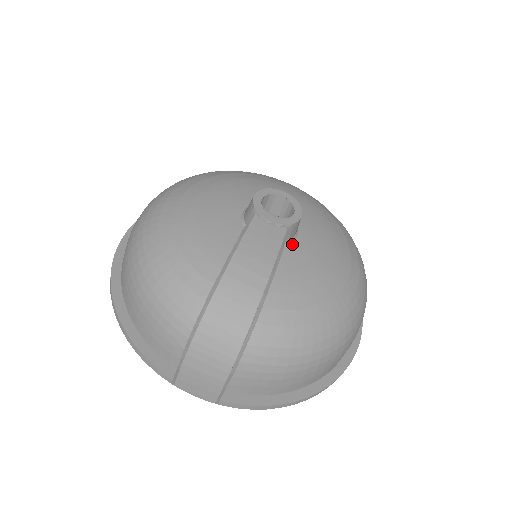
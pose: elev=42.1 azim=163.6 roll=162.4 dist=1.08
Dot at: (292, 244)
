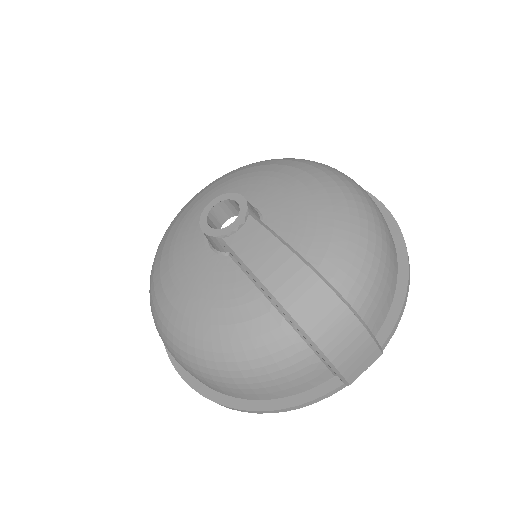
Dot at: (264, 217)
